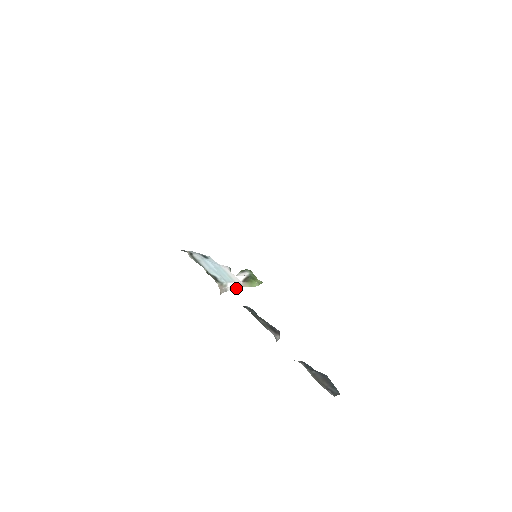
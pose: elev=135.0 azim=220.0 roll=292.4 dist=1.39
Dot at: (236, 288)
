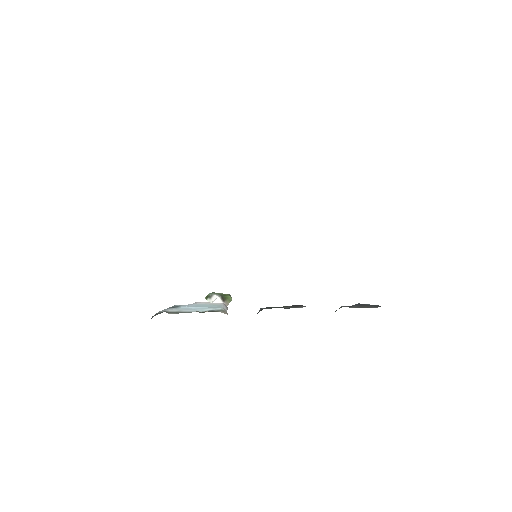
Dot at: (227, 309)
